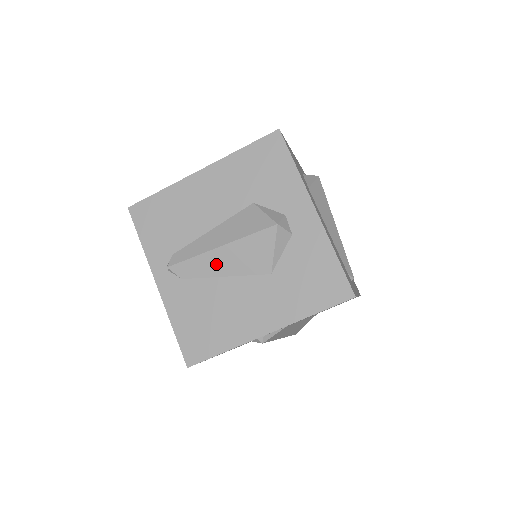
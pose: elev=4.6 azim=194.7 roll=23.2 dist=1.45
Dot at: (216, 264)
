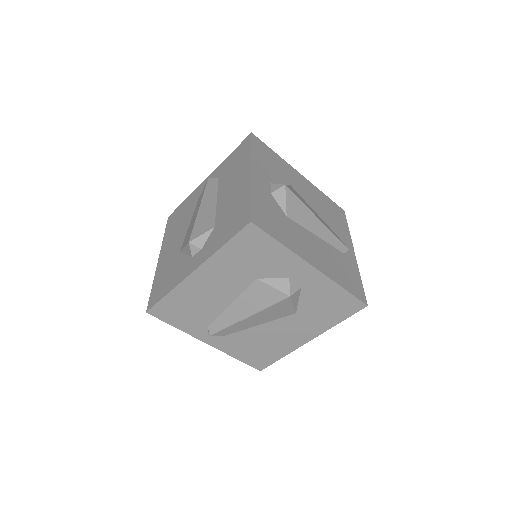
Dot at: (249, 323)
